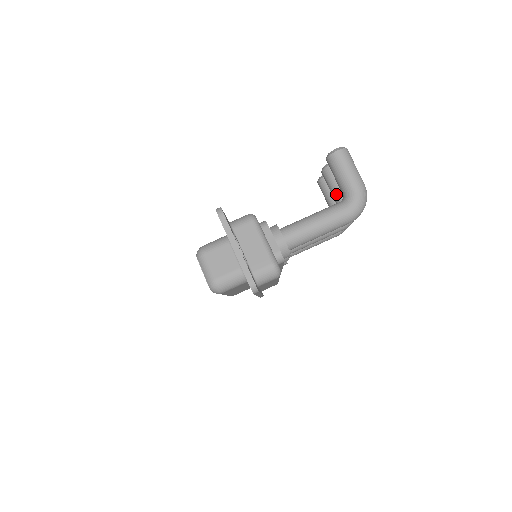
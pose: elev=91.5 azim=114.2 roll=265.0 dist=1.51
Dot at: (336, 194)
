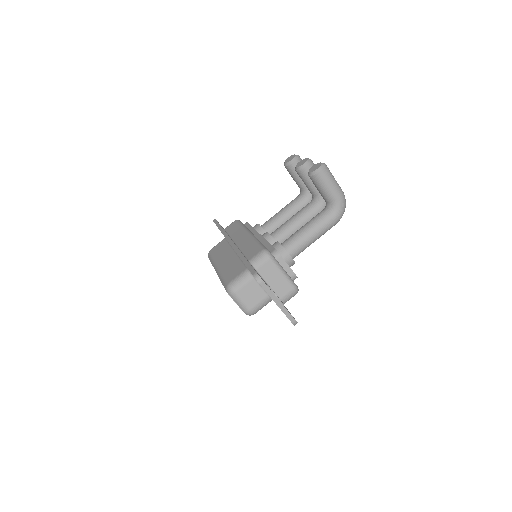
Dot at: (312, 190)
